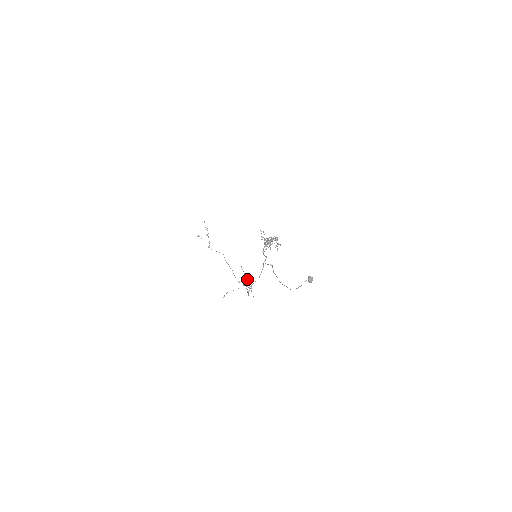
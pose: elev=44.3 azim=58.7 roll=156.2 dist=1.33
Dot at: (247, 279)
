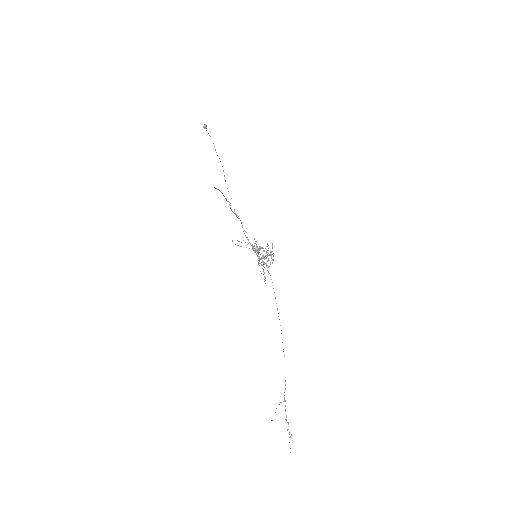
Dot at: (262, 257)
